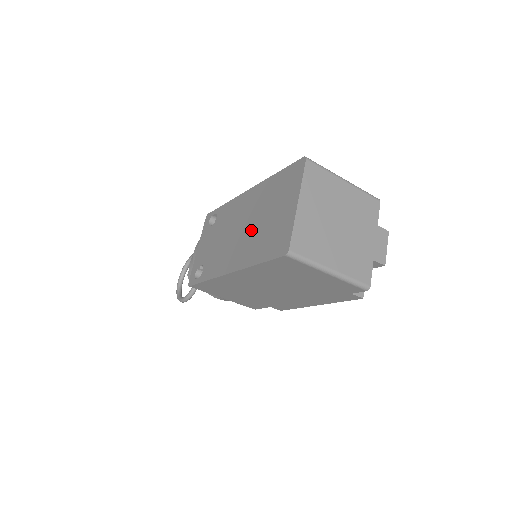
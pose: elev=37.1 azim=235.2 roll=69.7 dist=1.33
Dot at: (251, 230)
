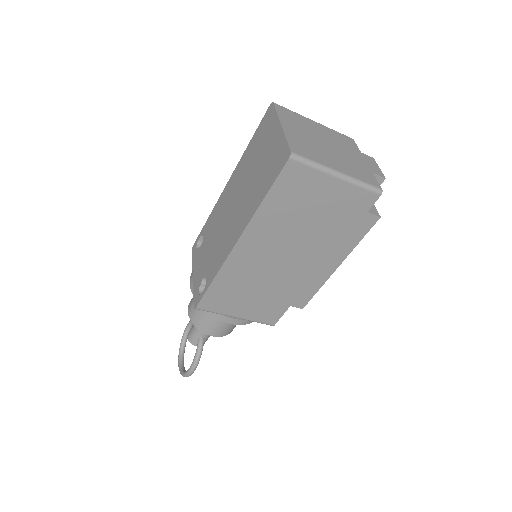
Dot at: (244, 193)
